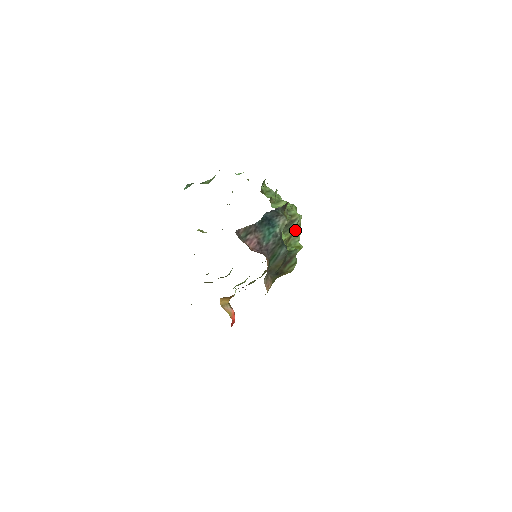
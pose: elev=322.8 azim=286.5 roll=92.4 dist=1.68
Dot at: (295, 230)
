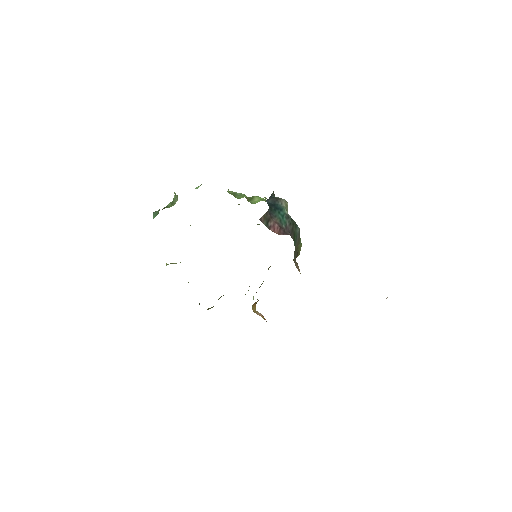
Dot at: occluded
